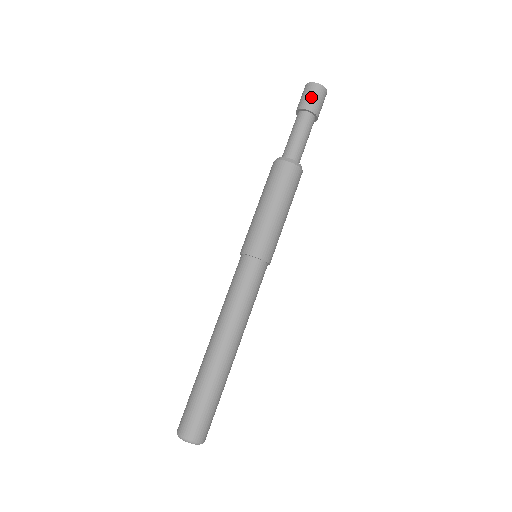
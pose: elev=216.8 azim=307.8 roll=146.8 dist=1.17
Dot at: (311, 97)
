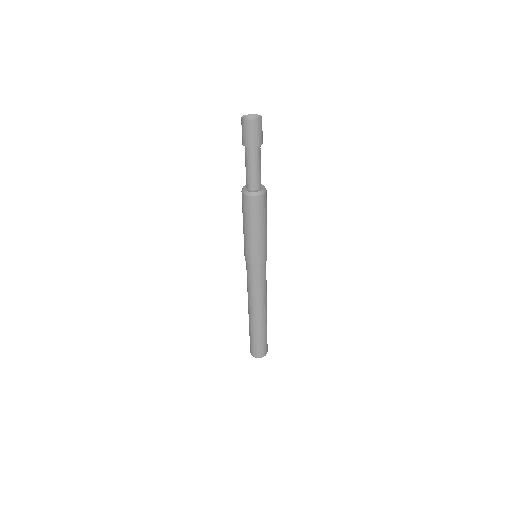
Dot at: (245, 134)
